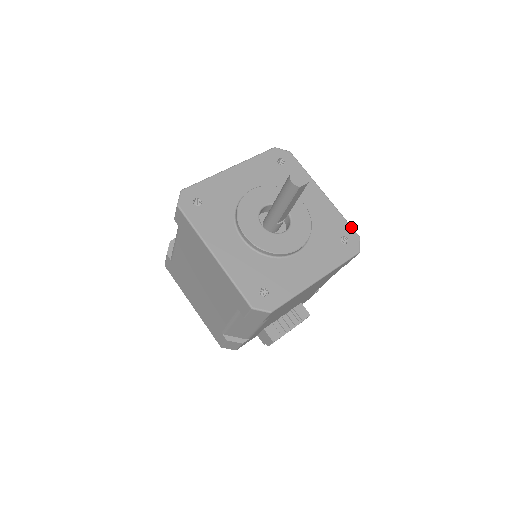
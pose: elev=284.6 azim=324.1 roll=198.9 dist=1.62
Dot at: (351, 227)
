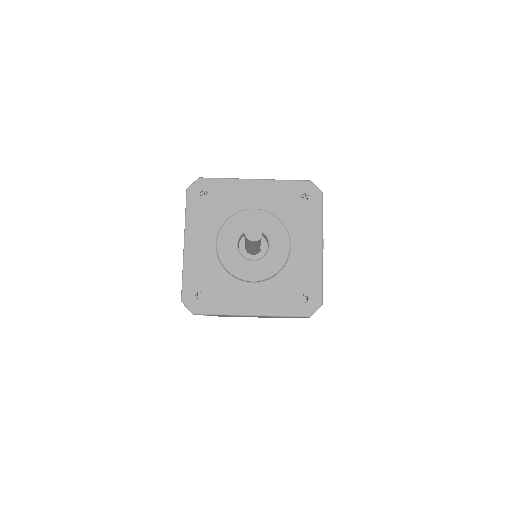
Dot at: (298, 181)
